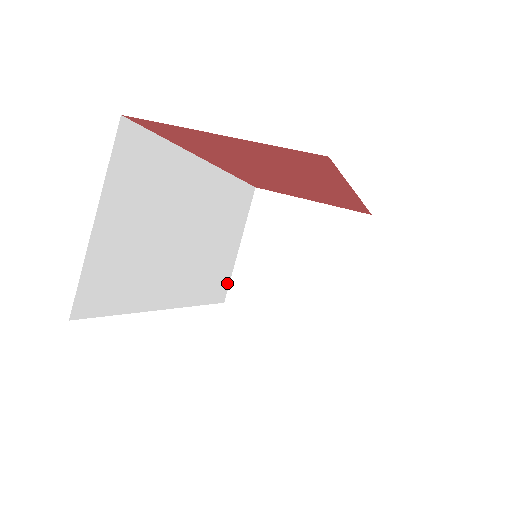
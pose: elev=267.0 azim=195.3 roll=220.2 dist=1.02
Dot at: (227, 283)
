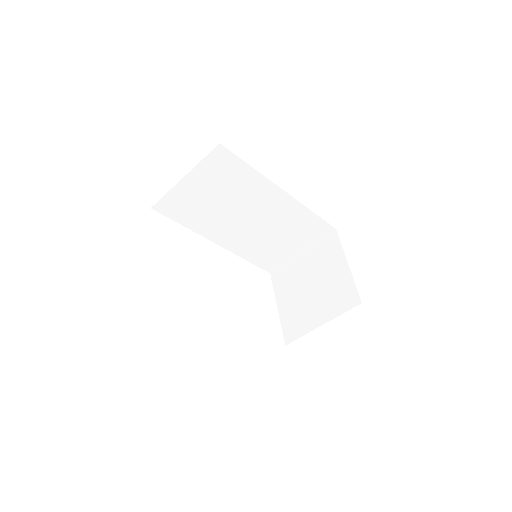
Dot at: (278, 265)
